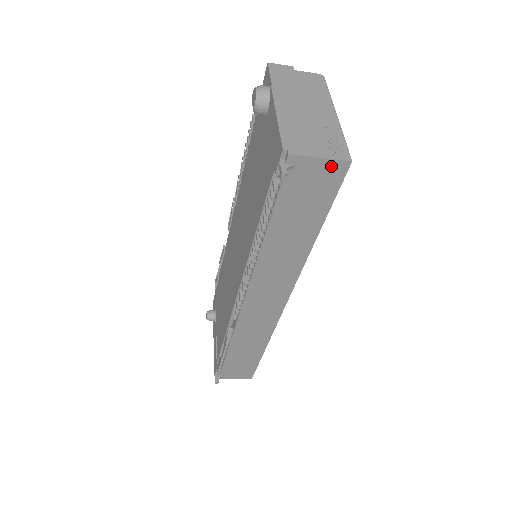
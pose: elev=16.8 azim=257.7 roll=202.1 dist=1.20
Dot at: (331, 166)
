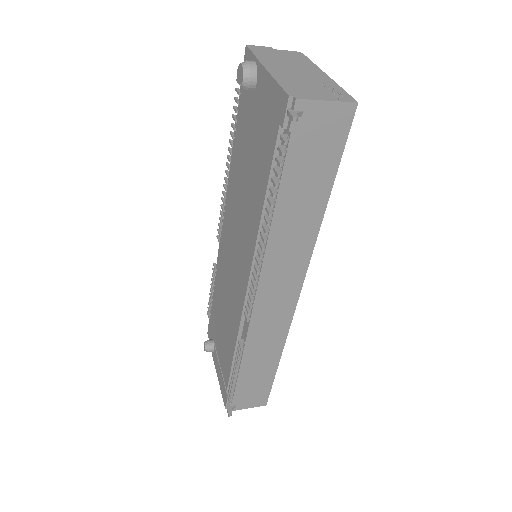
Dot at: (338, 110)
